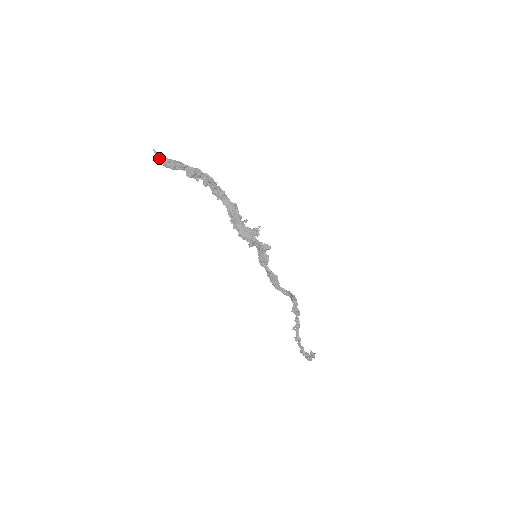
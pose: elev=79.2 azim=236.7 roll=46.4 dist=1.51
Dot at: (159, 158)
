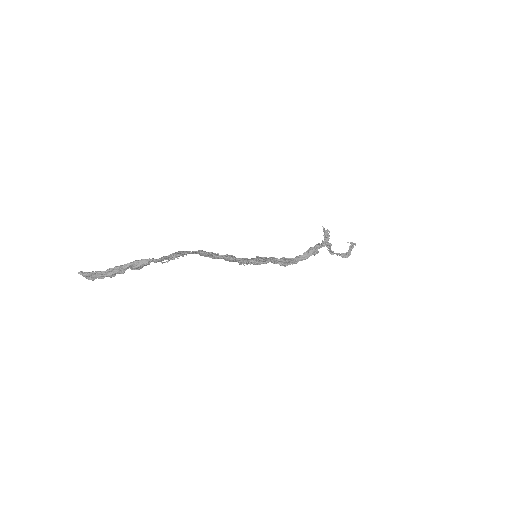
Dot at: (92, 277)
